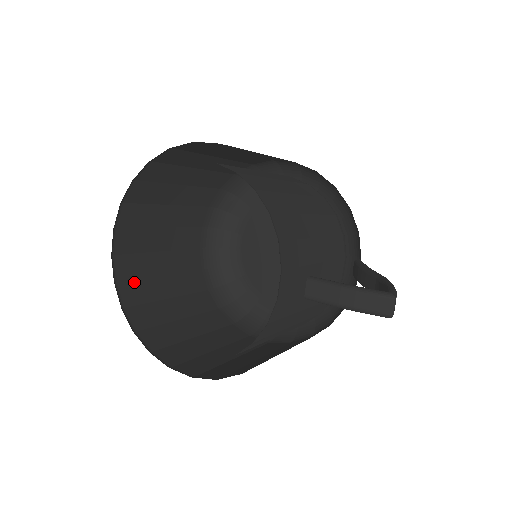
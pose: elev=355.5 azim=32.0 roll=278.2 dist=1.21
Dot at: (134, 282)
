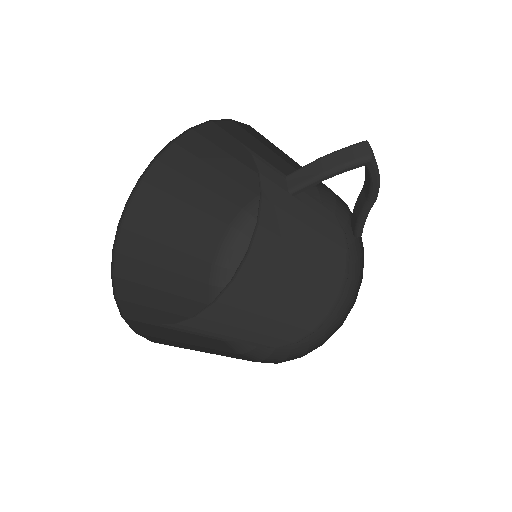
Dot at: (136, 306)
